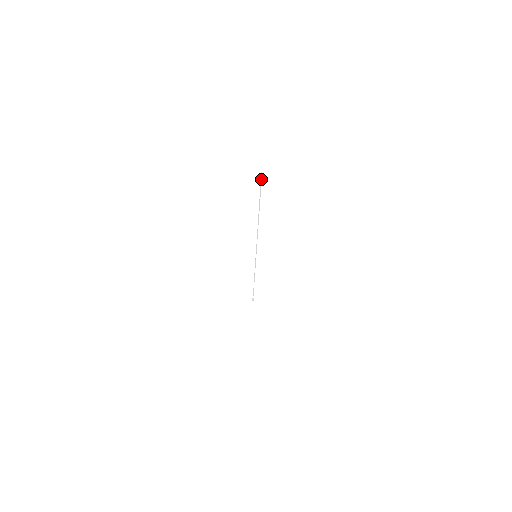
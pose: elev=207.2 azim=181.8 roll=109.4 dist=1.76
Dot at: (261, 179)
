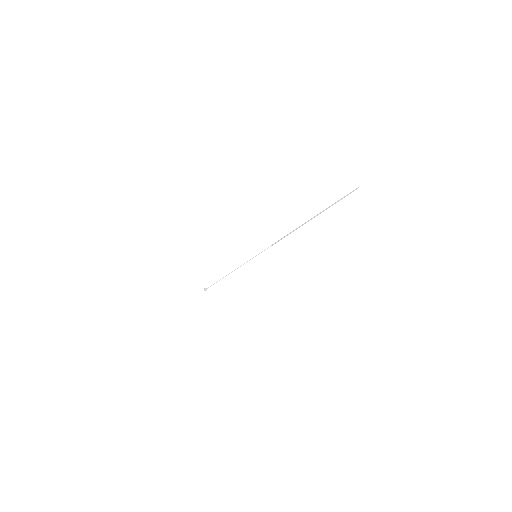
Dot at: (350, 193)
